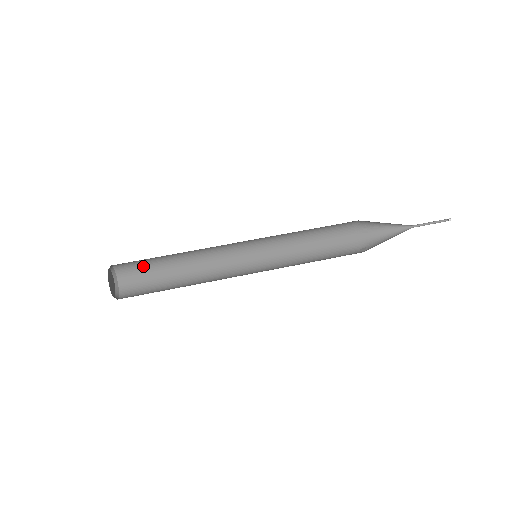
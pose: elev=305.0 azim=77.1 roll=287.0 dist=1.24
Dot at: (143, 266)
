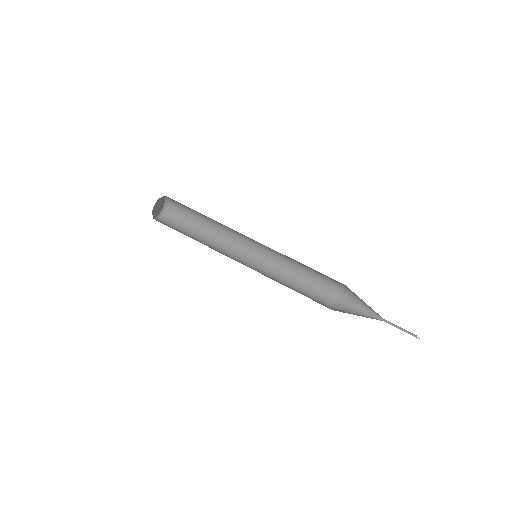
Dot at: (186, 207)
